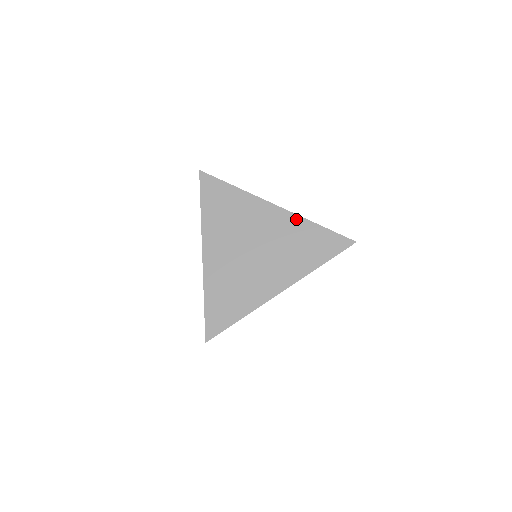
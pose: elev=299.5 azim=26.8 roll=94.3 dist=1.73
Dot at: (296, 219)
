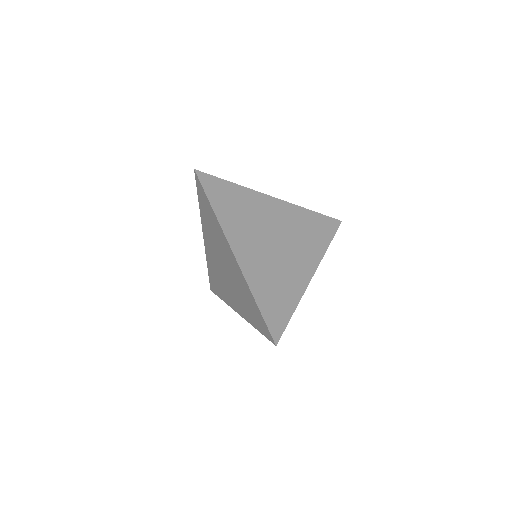
Dot at: (295, 208)
